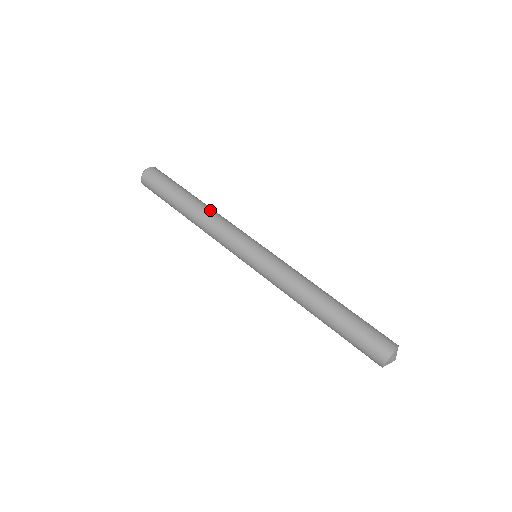
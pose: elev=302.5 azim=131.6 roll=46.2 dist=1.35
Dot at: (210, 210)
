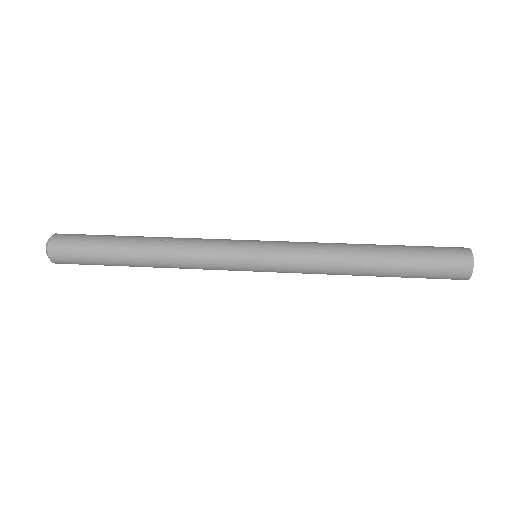
Dot at: (165, 243)
